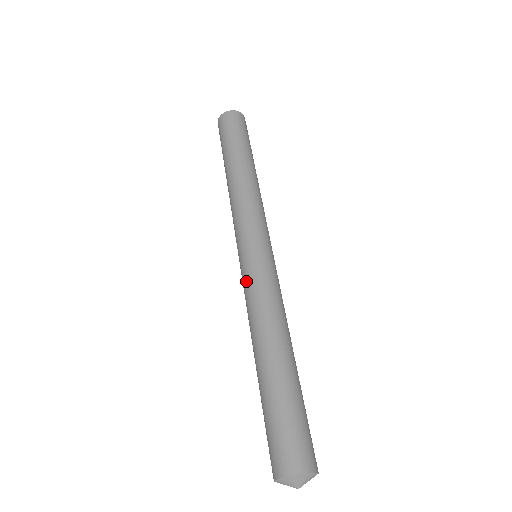
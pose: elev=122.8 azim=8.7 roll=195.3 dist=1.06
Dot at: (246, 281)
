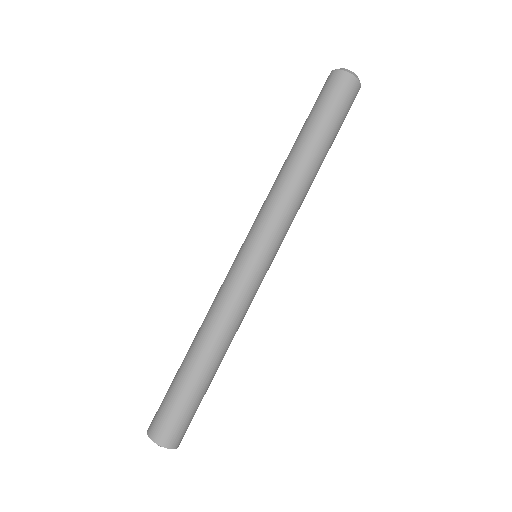
Dot at: (226, 278)
